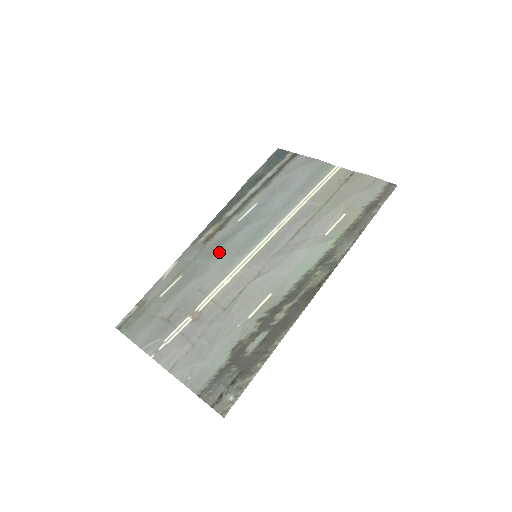
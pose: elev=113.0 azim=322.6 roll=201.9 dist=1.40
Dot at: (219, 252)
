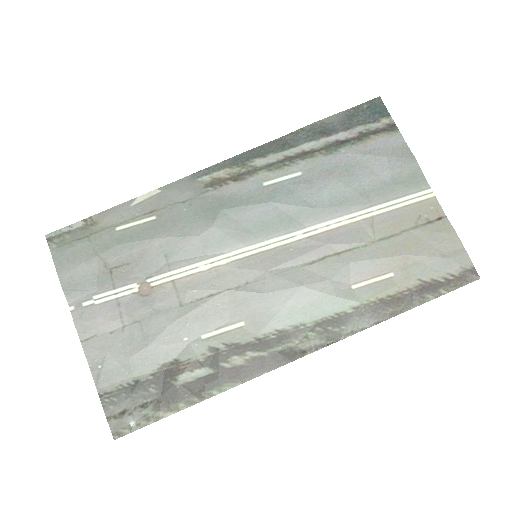
Dot at: (216, 218)
